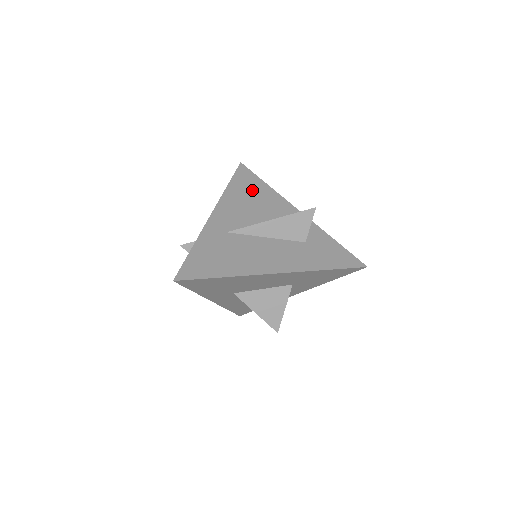
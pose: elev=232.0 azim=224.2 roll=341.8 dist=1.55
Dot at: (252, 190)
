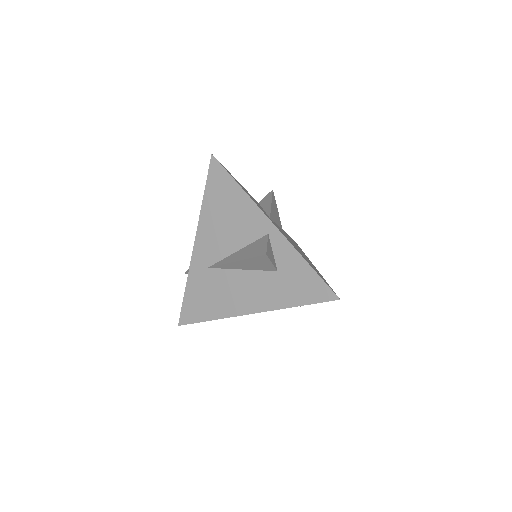
Dot at: (225, 201)
